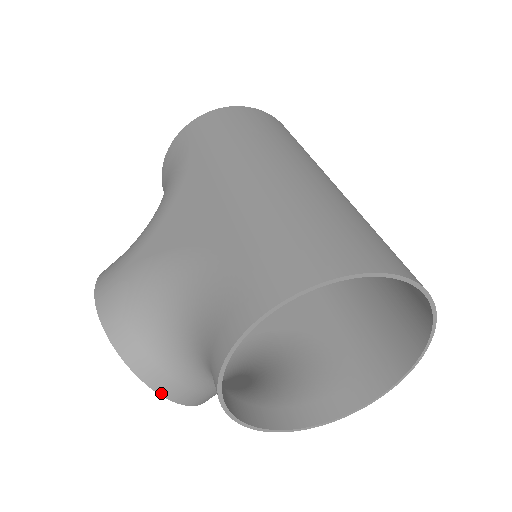
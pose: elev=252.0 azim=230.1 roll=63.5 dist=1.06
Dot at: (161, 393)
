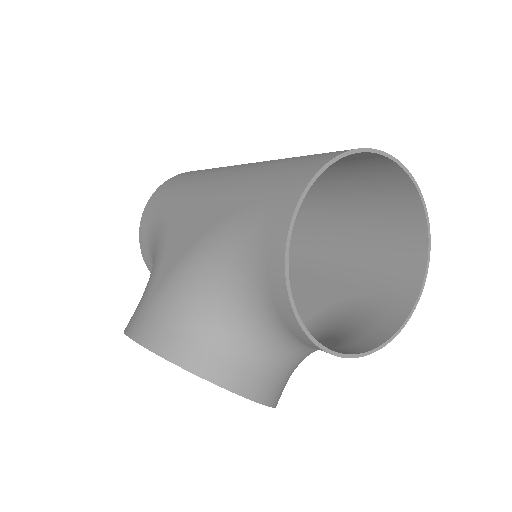
Dot at: (233, 390)
